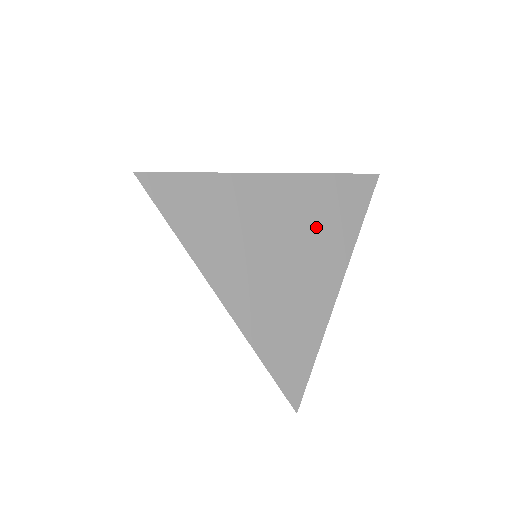
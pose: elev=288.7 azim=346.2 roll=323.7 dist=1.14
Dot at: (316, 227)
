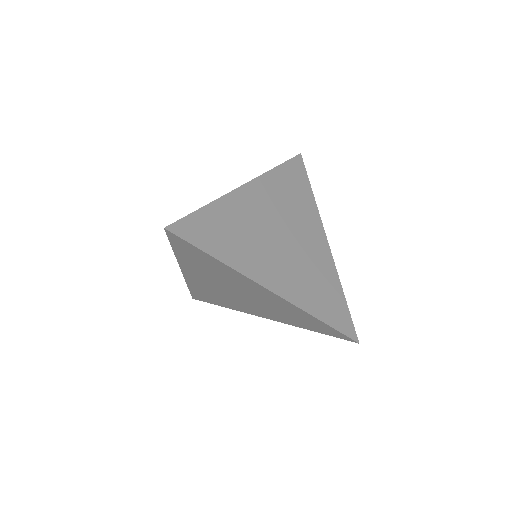
Dot at: (290, 209)
